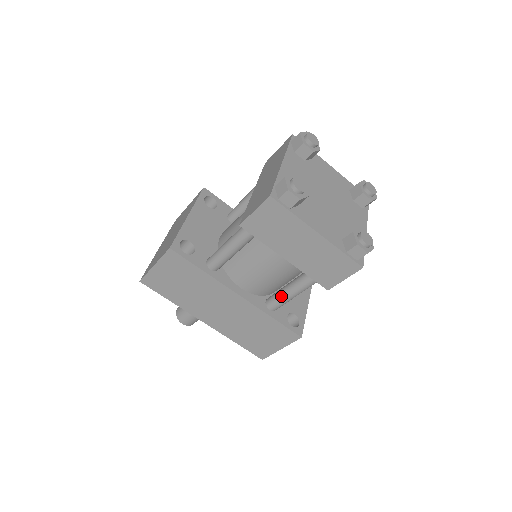
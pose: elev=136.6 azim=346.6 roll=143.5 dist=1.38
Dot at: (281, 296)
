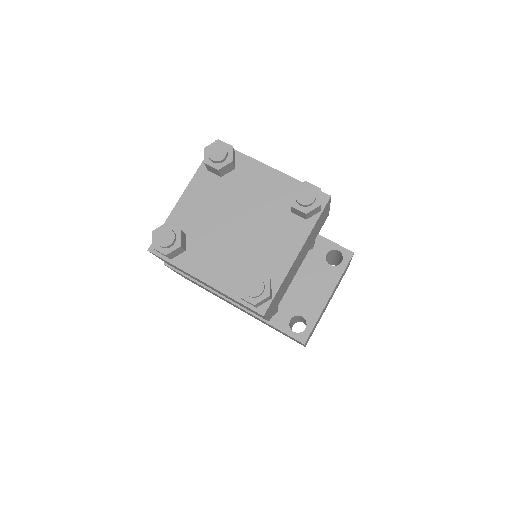
Dot at: occluded
